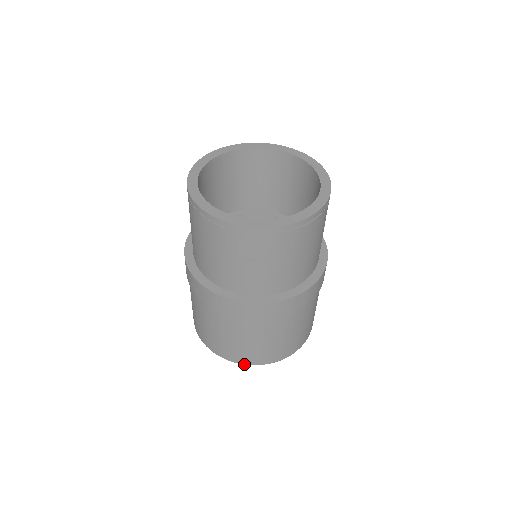
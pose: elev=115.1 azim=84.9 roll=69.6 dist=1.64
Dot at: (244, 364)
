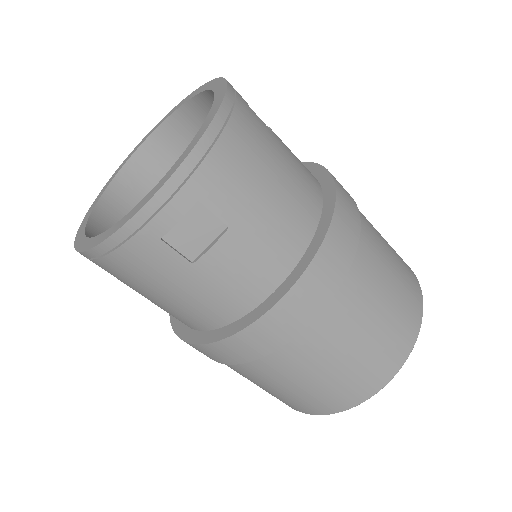
Dot at: (375, 393)
